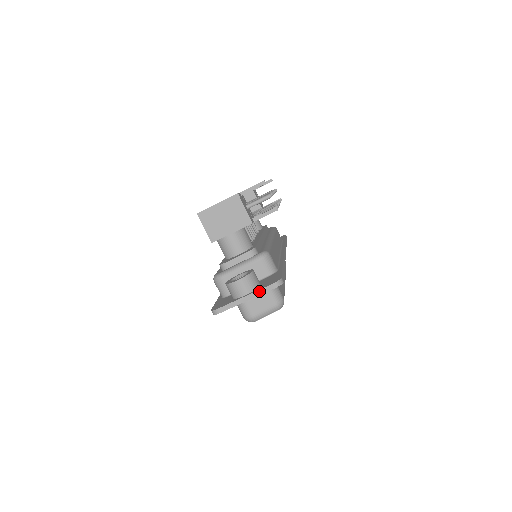
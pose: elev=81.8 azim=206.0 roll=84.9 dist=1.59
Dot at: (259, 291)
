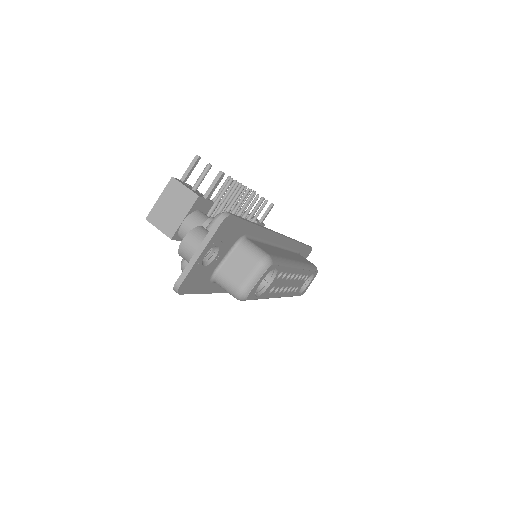
Dot at: (207, 236)
